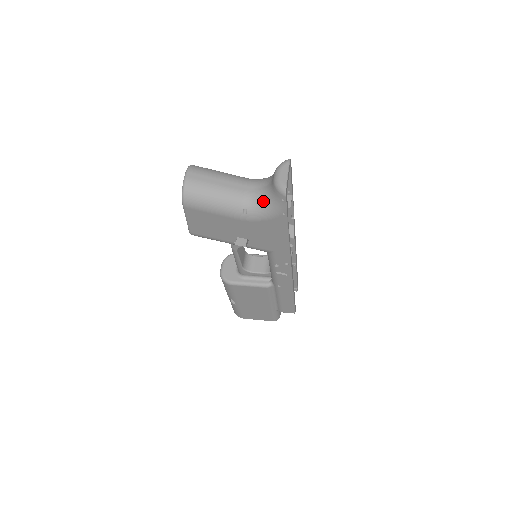
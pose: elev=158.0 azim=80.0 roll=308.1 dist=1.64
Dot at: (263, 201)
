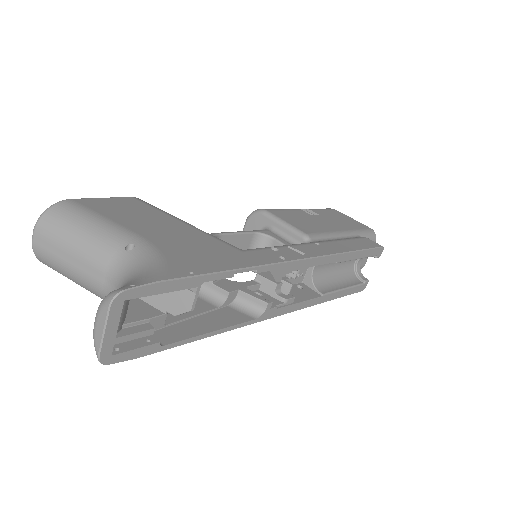
Dot at: occluded
